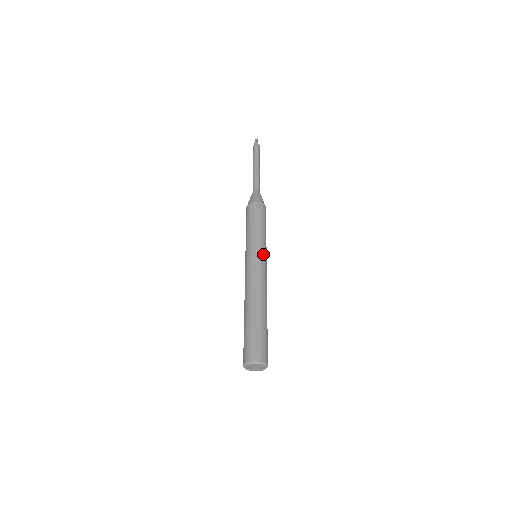
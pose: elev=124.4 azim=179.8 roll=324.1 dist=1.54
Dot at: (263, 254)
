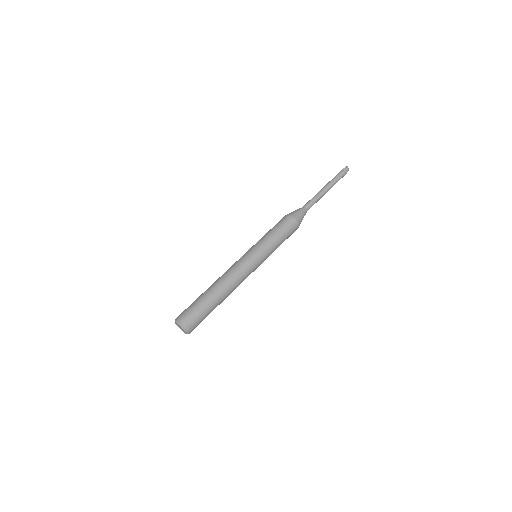
Dot at: (254, 253)
